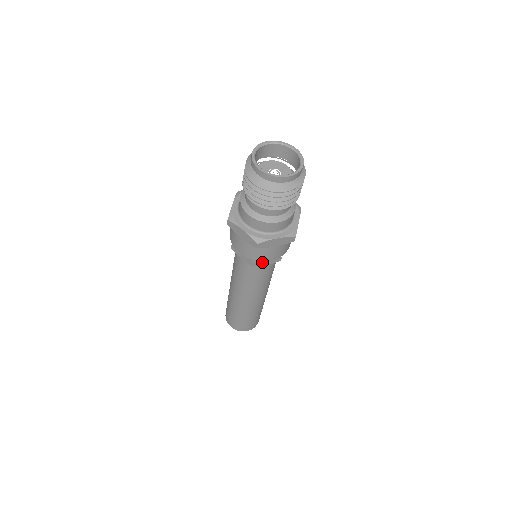
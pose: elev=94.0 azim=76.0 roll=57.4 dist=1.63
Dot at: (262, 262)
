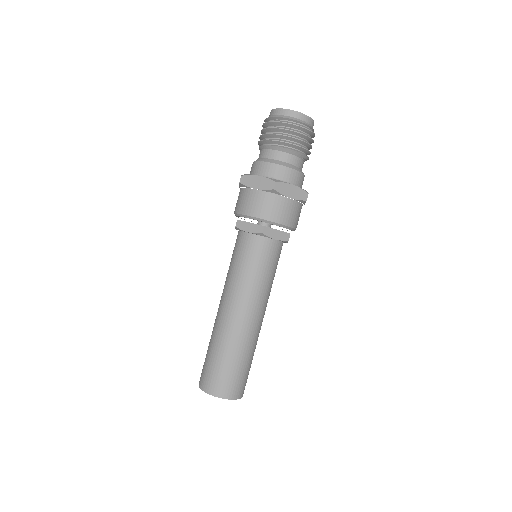
Dot at: (272, 231)
